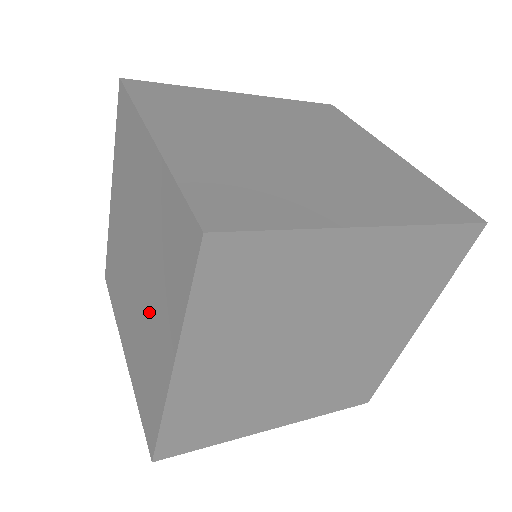
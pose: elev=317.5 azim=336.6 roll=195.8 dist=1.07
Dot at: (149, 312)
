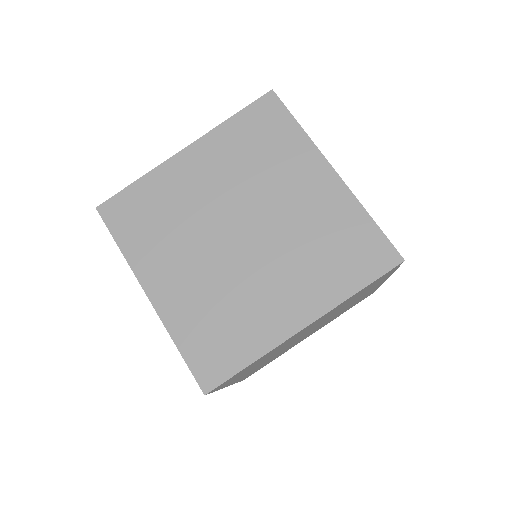
Dot at: occluded
